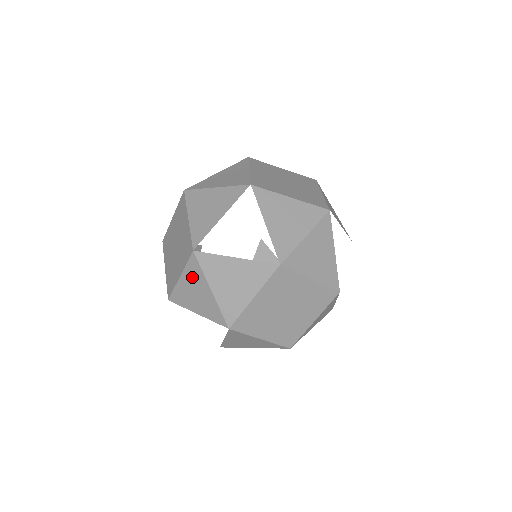
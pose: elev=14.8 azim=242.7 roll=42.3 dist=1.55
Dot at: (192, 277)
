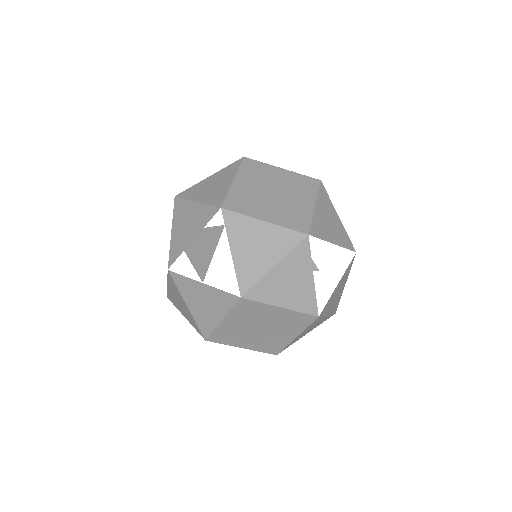
Dot at: (174, 289)
